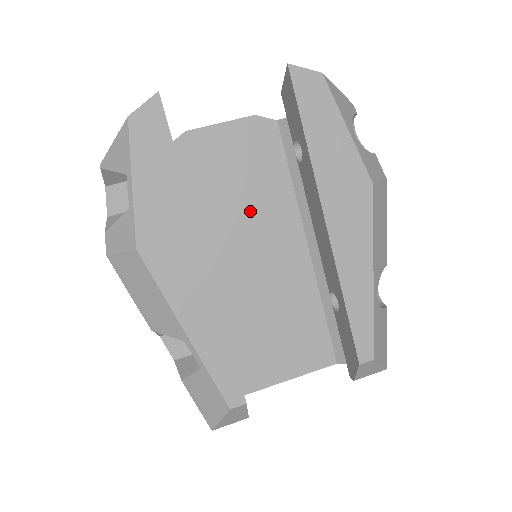
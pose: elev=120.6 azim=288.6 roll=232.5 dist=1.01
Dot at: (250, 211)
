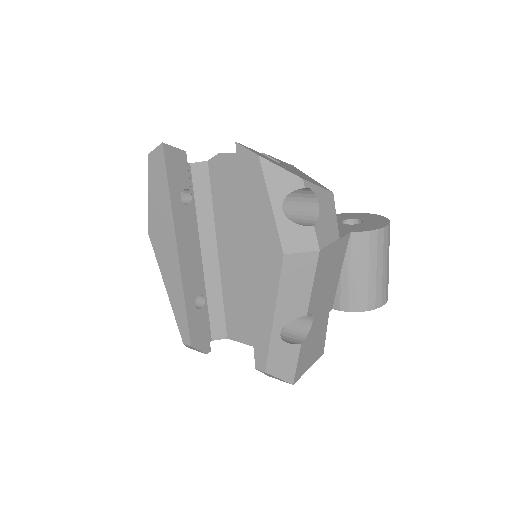
Dot at: occluded
